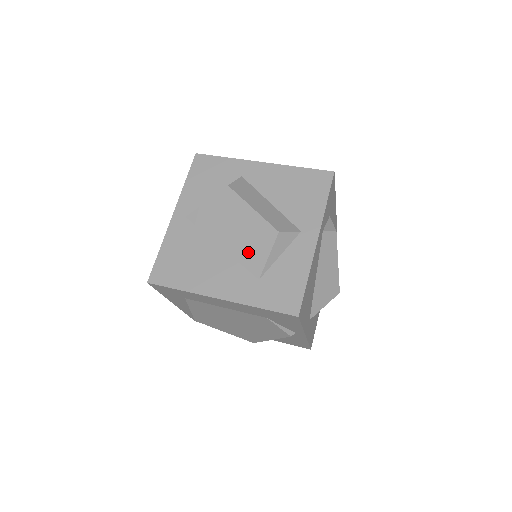
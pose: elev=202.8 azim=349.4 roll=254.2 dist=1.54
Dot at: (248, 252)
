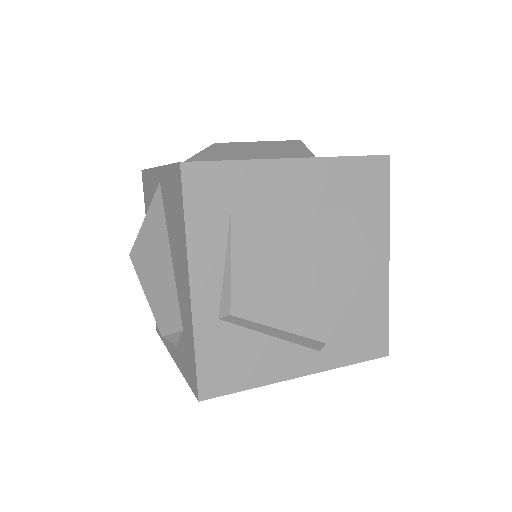
Dot at: (283, 154)
